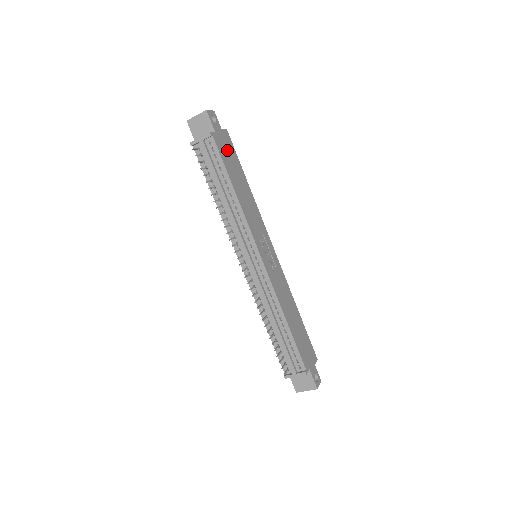
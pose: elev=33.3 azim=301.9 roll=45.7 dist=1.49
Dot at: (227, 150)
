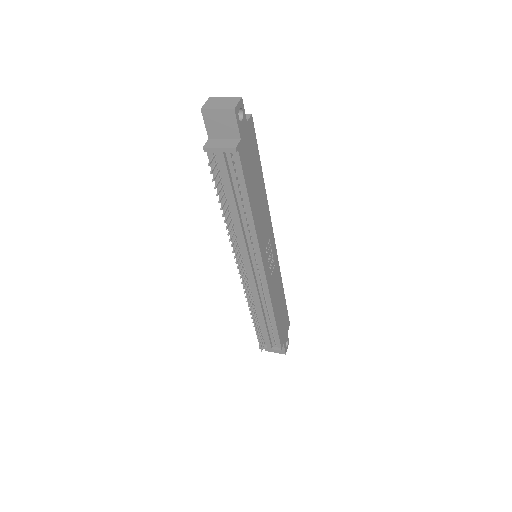
Dot at: (249, 153)
